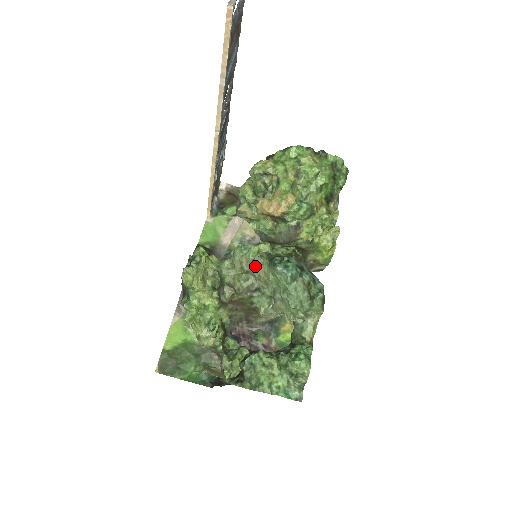
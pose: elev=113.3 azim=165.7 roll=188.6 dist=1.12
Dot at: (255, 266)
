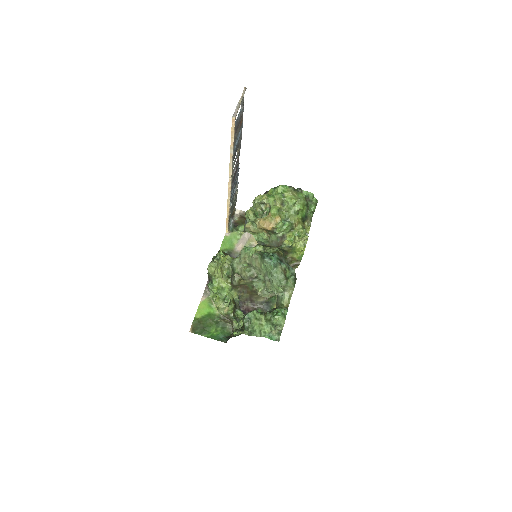
Dot at: (253, 259)
